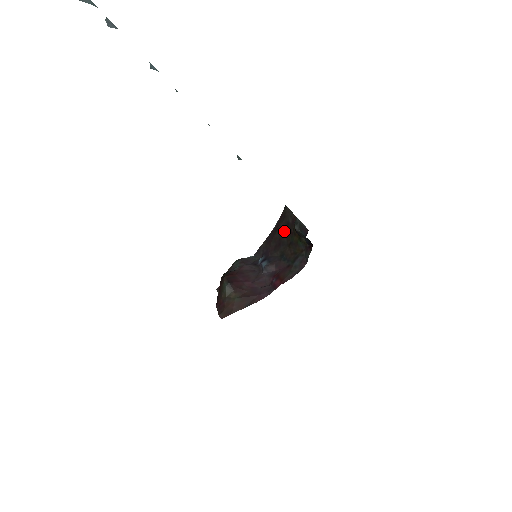
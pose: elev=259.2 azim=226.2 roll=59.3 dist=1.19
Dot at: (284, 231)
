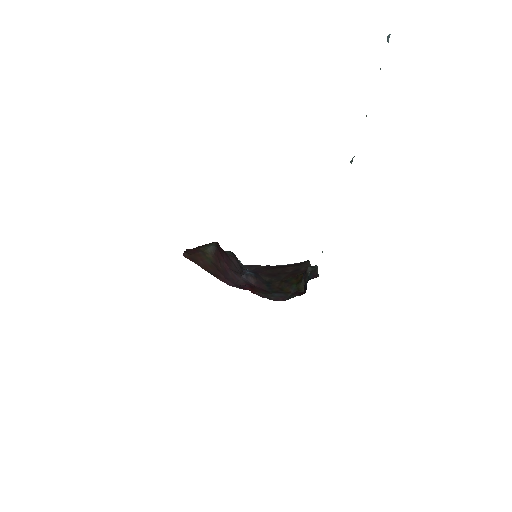
Dot at: (289, 271)
